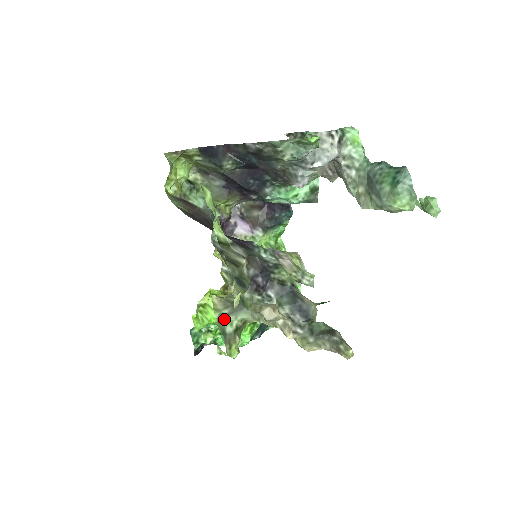
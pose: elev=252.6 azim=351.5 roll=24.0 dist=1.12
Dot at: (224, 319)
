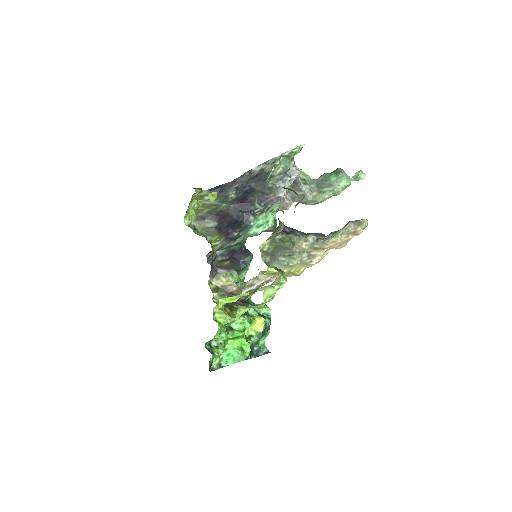
Dot at: (267, 265)
